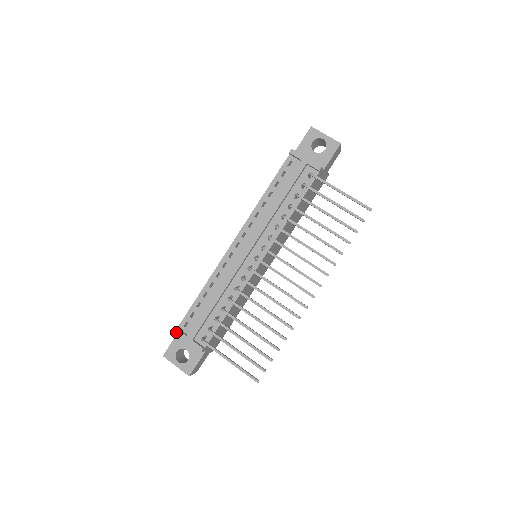
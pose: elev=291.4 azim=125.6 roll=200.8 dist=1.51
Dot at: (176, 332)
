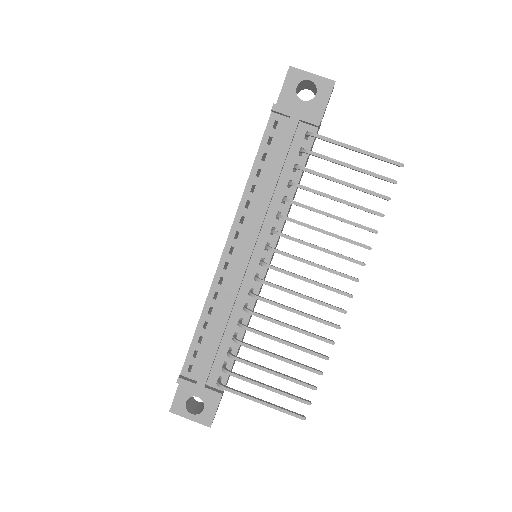
Dot at: (180, 382)
